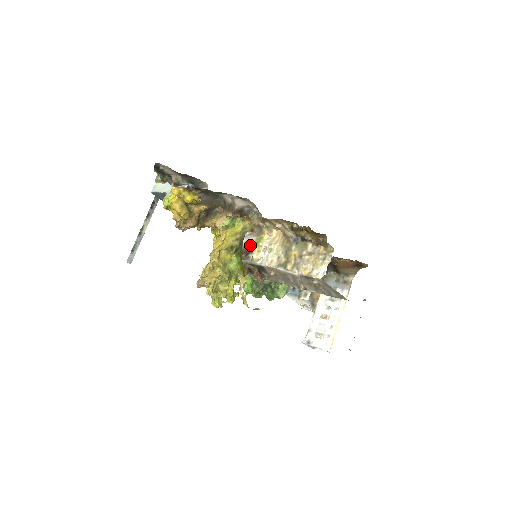
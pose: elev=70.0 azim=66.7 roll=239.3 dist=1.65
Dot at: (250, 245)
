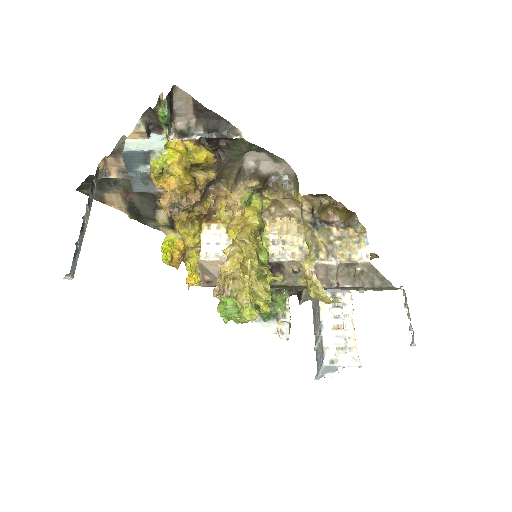
Dot at: occluded
